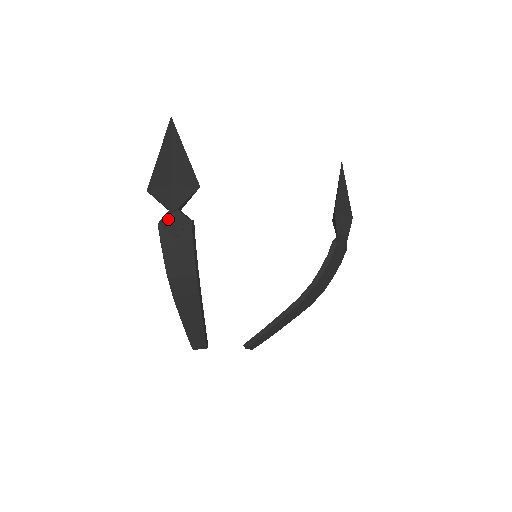
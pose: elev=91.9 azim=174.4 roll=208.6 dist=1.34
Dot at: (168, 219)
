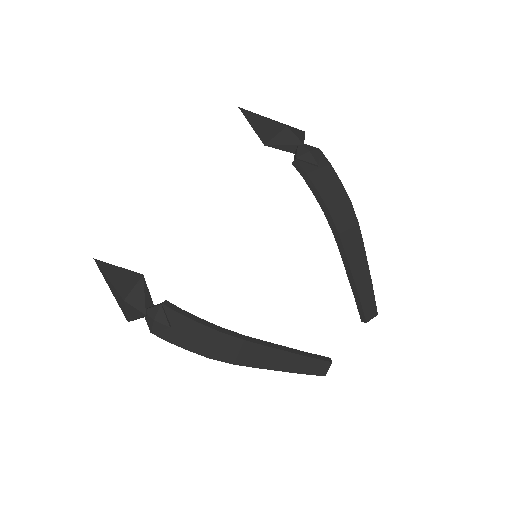
Dot at: (150, 323)
